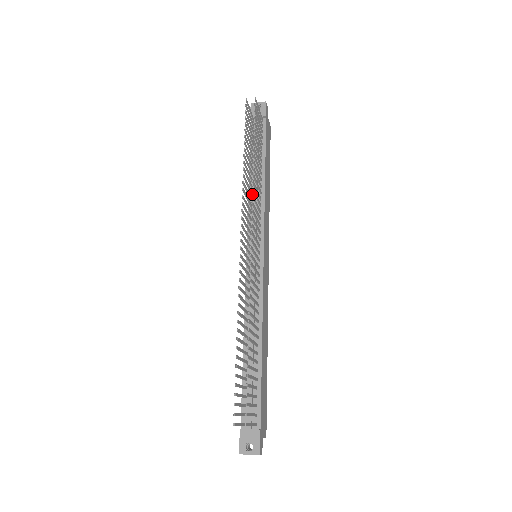
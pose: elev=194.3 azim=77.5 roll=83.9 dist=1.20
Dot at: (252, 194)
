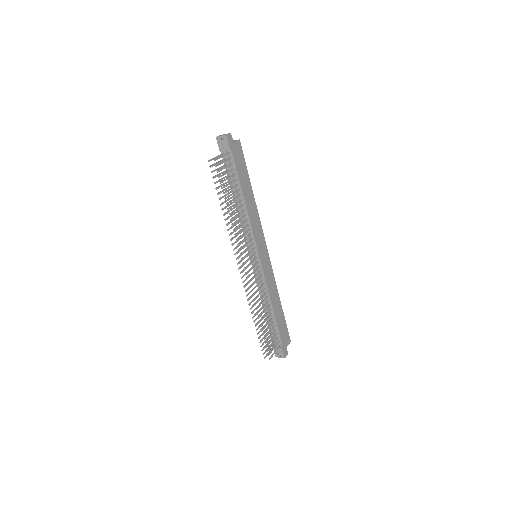
Dot at: (236, 240)
